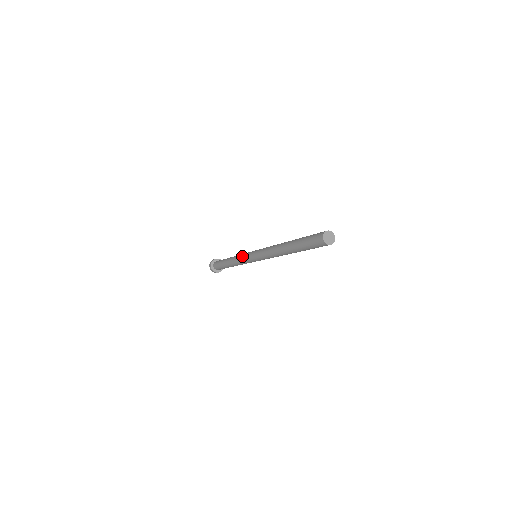
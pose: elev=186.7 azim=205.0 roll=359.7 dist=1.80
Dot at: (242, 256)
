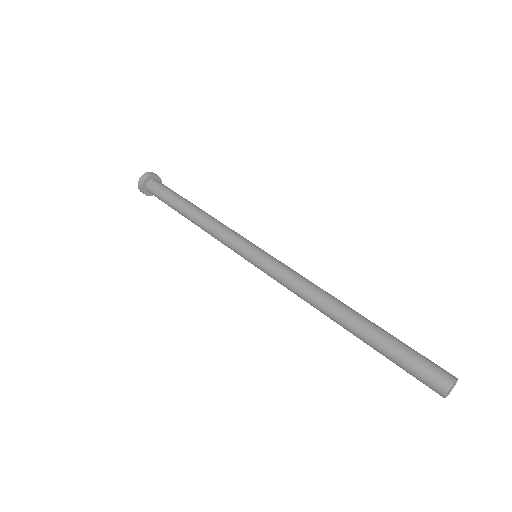
Dot at: occluded
